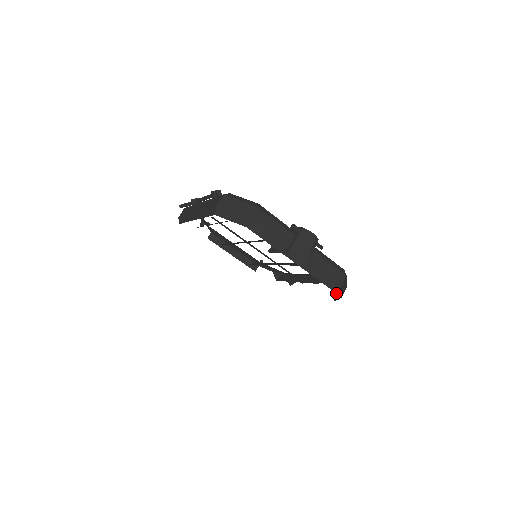
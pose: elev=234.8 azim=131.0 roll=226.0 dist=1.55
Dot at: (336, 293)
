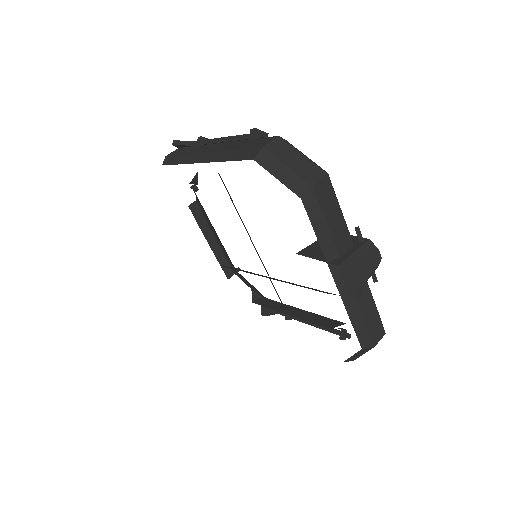
Dot at: (359, 352)
